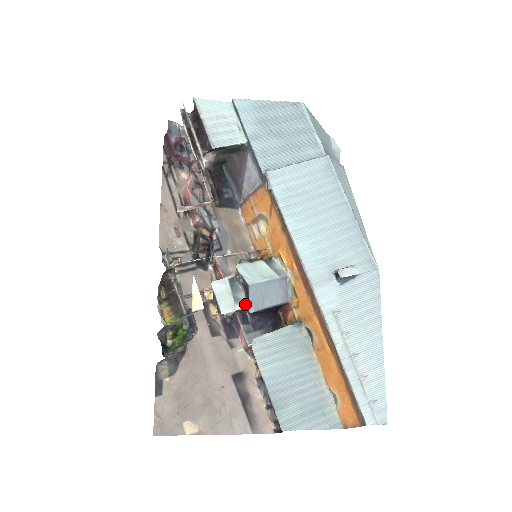
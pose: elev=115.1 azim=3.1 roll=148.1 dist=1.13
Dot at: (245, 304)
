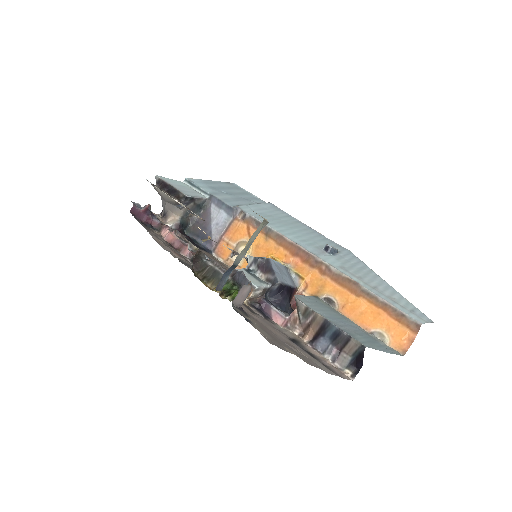
Dot at: (268, 284)
